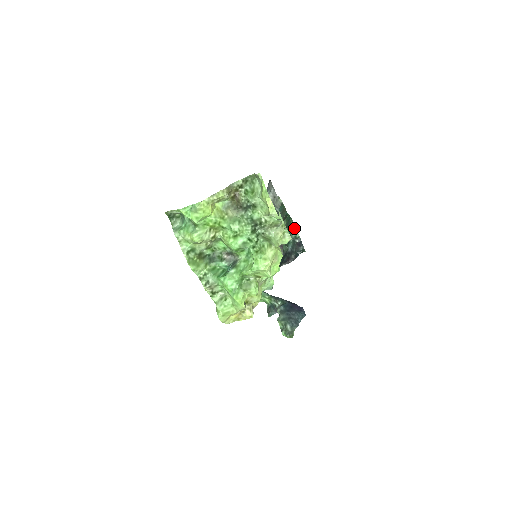
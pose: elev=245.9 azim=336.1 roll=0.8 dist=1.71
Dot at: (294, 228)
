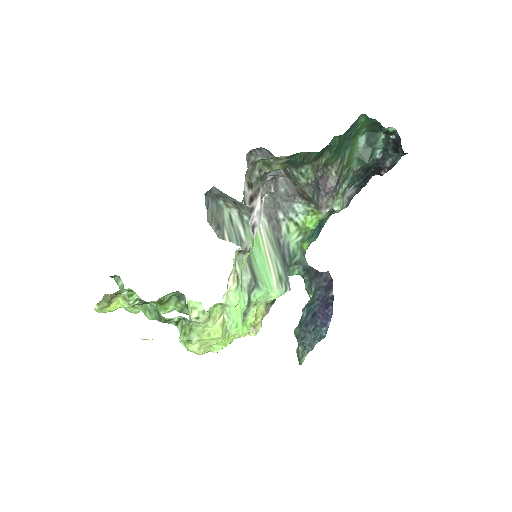
Dot at: (378, 123)
